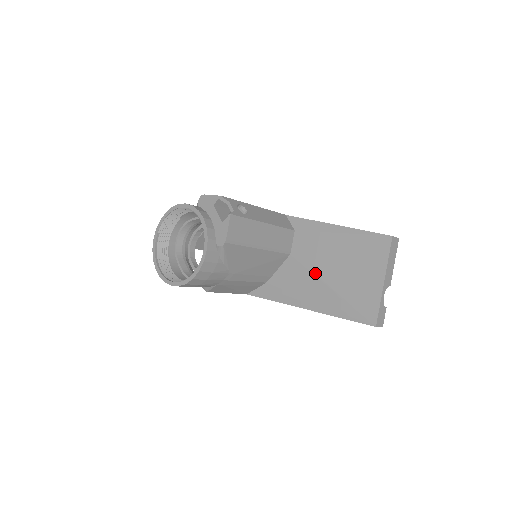
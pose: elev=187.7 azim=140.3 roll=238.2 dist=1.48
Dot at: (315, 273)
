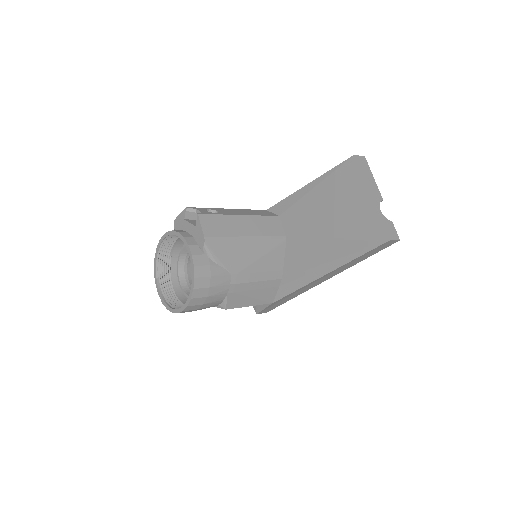
Dot at: (314, 237)
